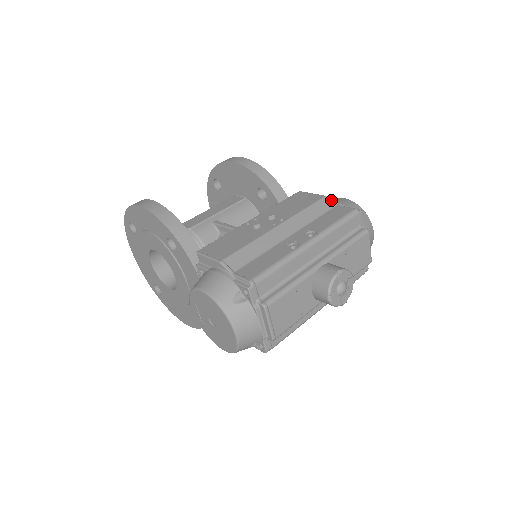
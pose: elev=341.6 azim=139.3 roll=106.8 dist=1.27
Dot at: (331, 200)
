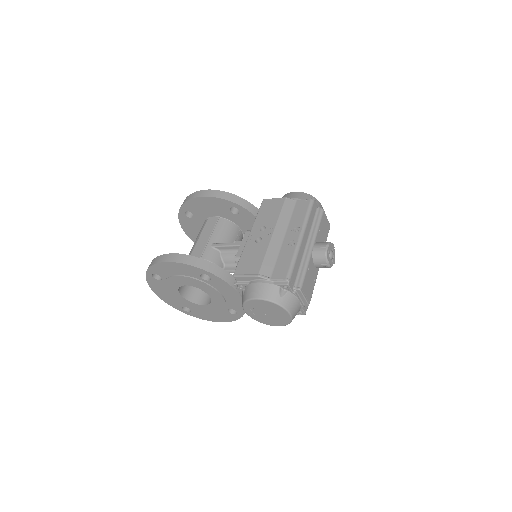
Dot at: (291, 199)
